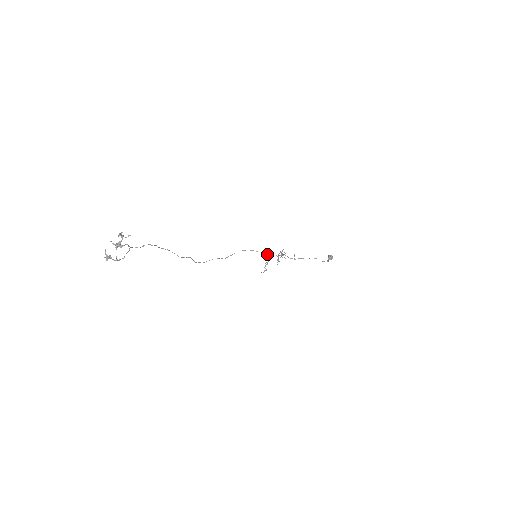
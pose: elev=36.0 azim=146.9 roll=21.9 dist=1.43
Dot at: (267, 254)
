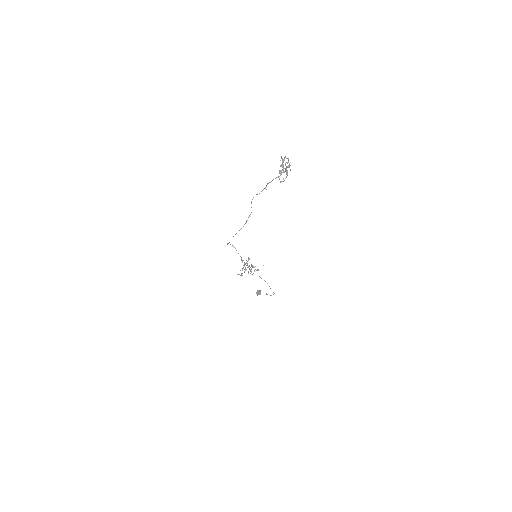
Dot at: occluded
